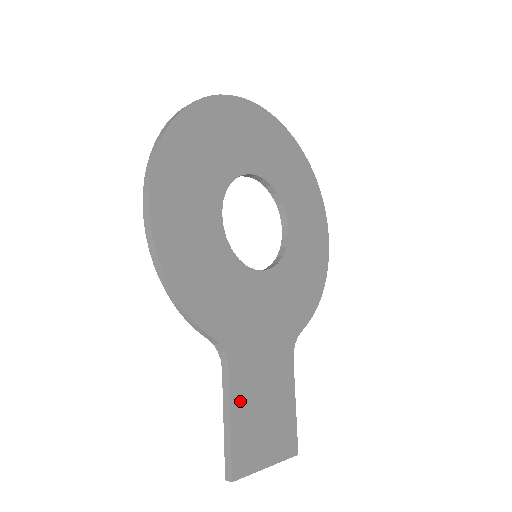
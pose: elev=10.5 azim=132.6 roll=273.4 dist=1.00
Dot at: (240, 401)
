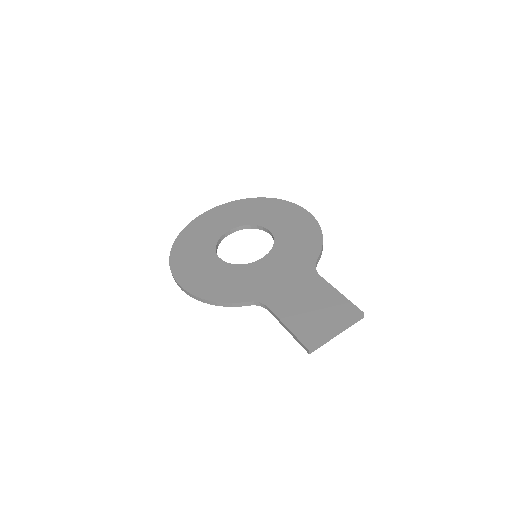
Dot at: (287, 315)
